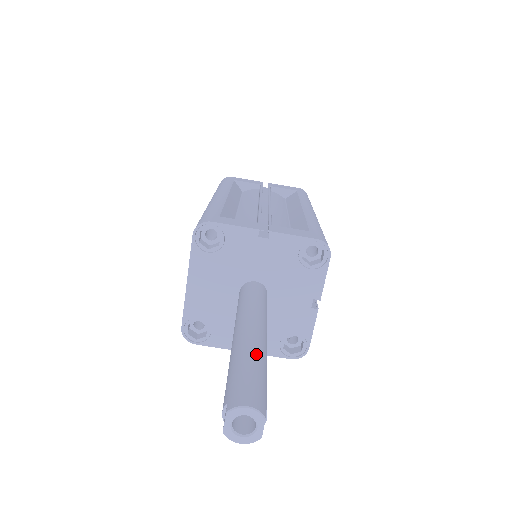
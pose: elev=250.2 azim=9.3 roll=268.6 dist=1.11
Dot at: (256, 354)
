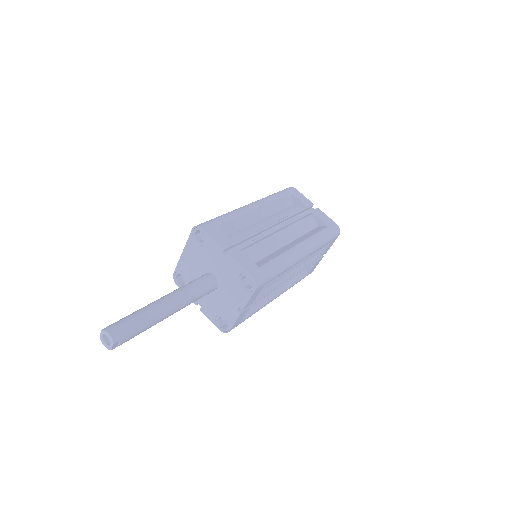
Dot at: (148, 315)
